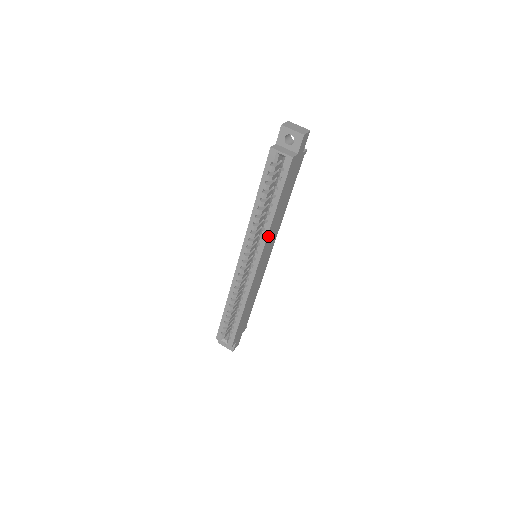
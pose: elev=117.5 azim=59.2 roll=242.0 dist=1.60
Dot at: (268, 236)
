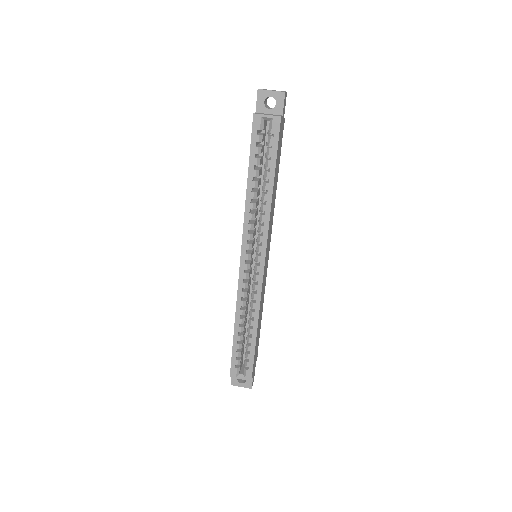
Dot at: (269, 221)
